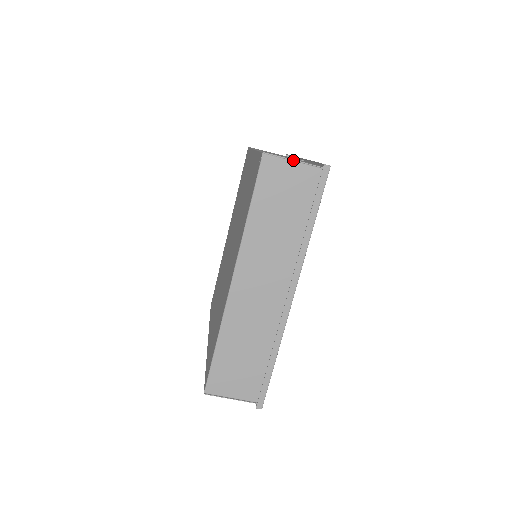
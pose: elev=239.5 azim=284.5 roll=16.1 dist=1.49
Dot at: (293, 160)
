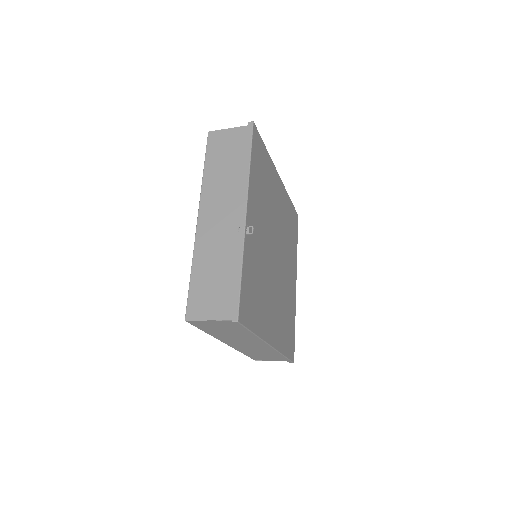
Dot at: (209, 320)
